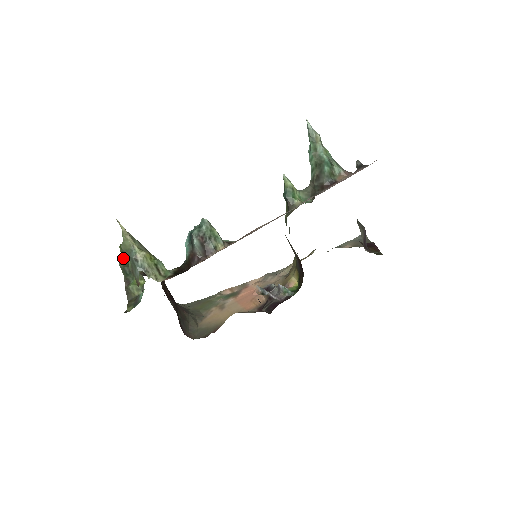
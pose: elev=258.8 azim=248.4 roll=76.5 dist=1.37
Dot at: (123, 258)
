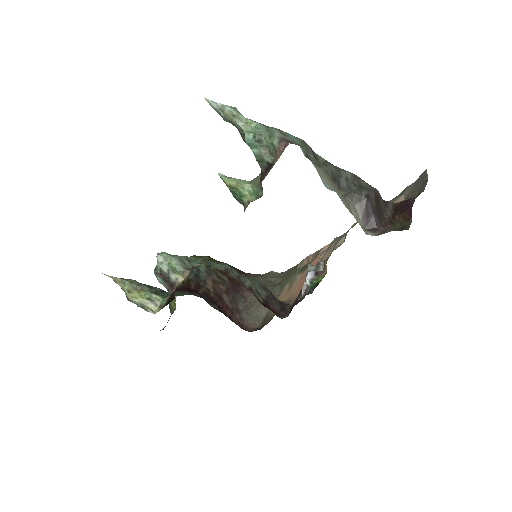
Dot at: occluded
